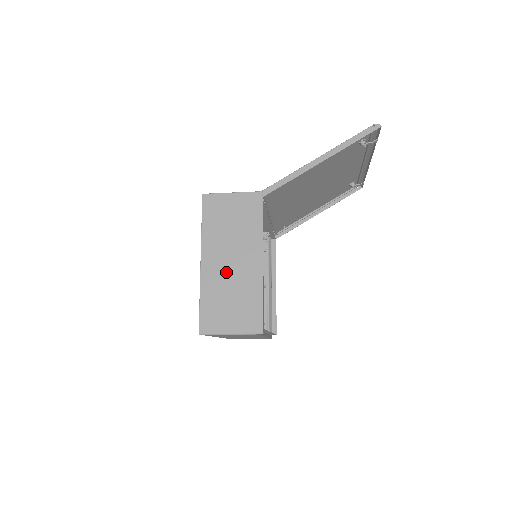
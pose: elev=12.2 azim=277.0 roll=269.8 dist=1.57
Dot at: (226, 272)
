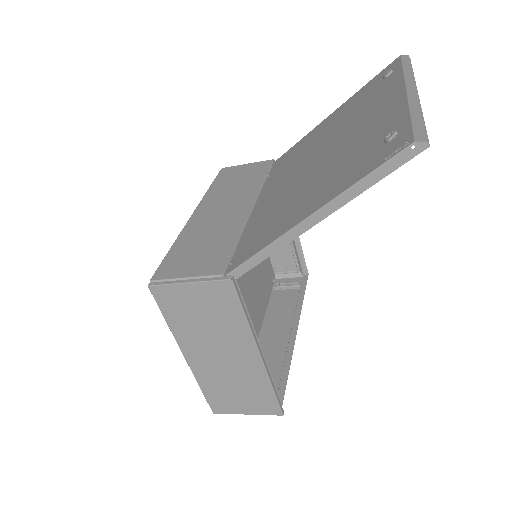
Dot at: (219, 367)
